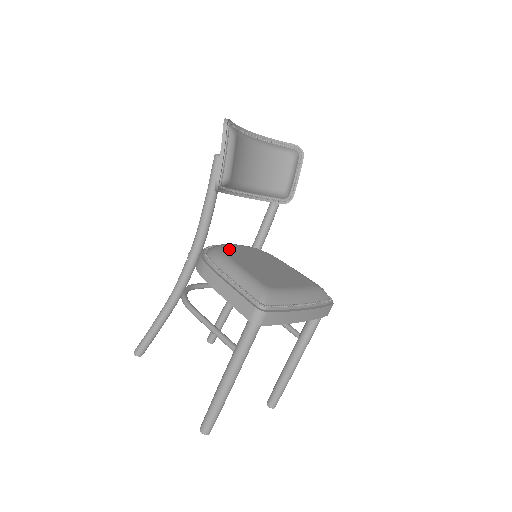
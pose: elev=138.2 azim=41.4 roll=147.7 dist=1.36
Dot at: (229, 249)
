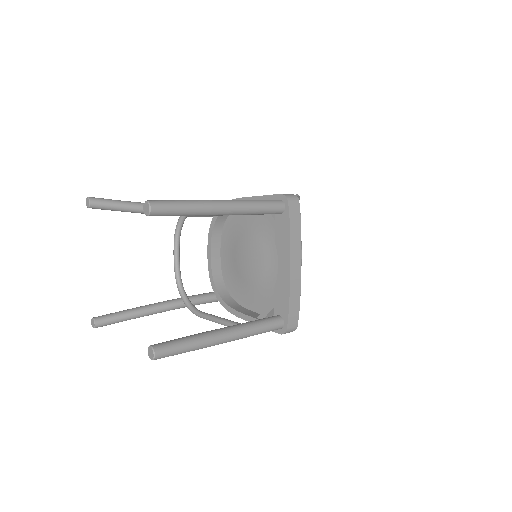
Dot at: occluded
